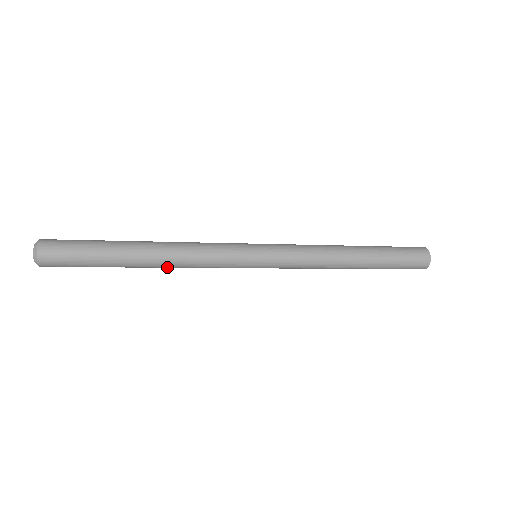
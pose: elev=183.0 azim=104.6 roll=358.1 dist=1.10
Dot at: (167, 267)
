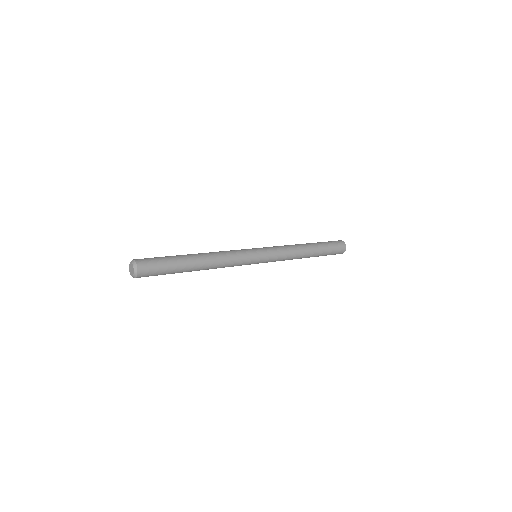
Dot at: (211, 267)
